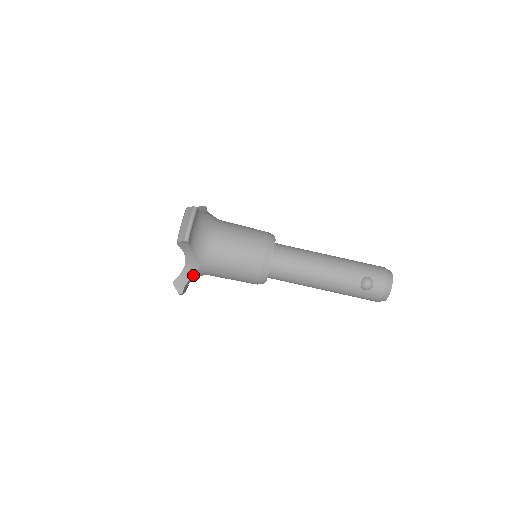
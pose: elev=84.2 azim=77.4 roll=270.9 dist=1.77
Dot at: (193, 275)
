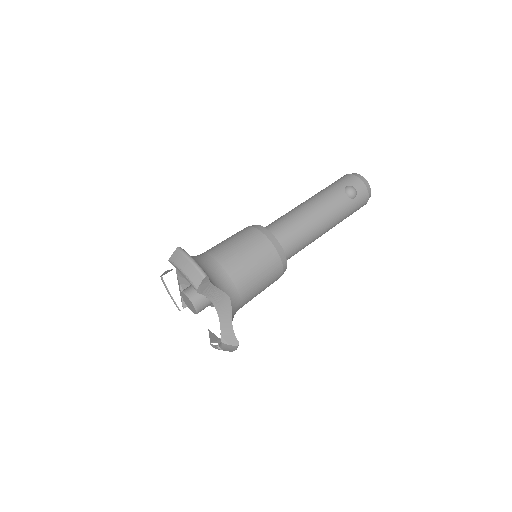
Dot at: (231, 316)
